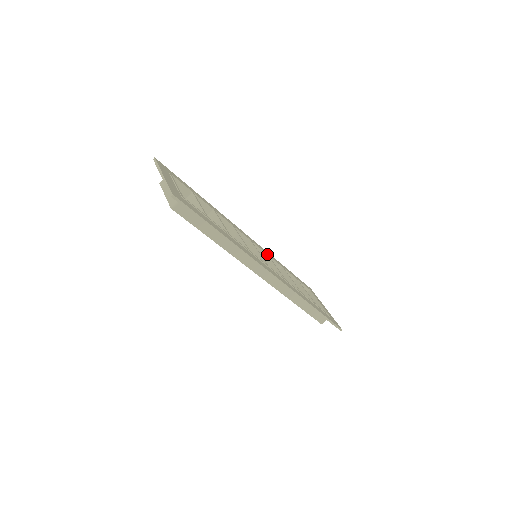
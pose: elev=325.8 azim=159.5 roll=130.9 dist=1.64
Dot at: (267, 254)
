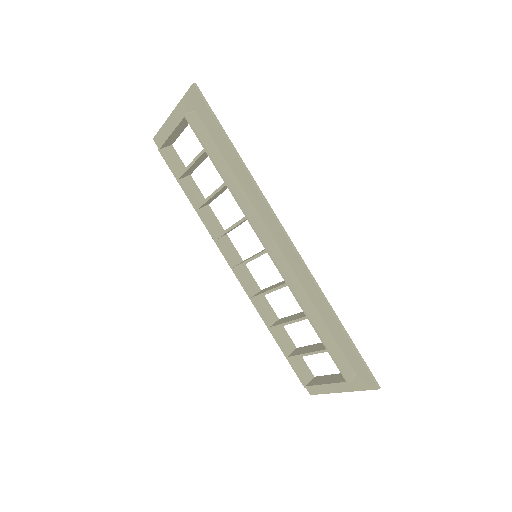
Dot at: (261, 290)
